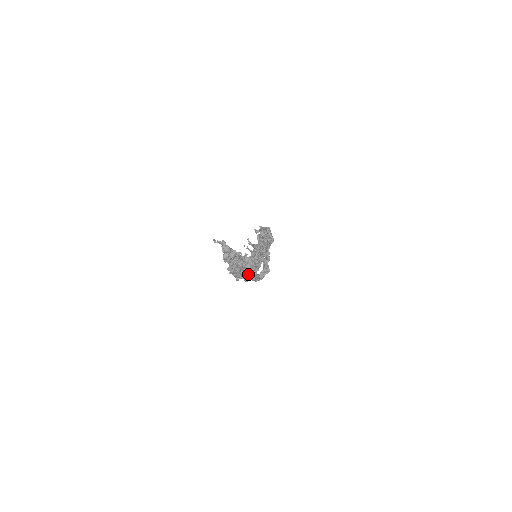
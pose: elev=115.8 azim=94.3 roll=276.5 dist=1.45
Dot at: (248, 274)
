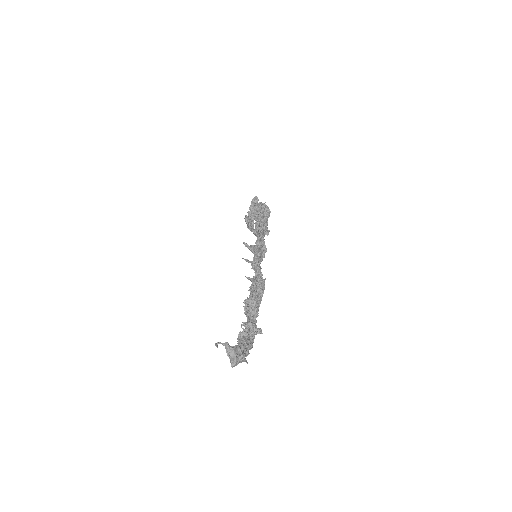
Dot at: occluded
